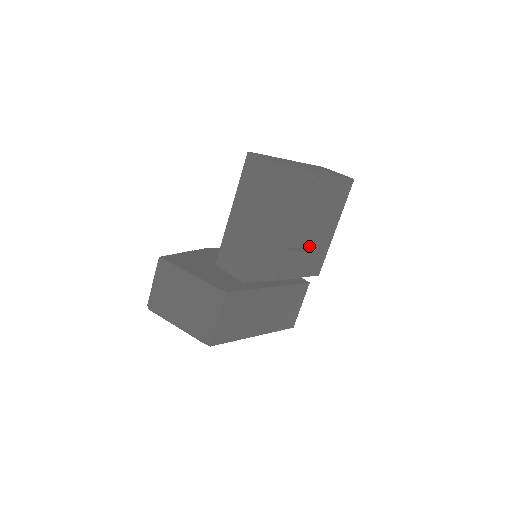
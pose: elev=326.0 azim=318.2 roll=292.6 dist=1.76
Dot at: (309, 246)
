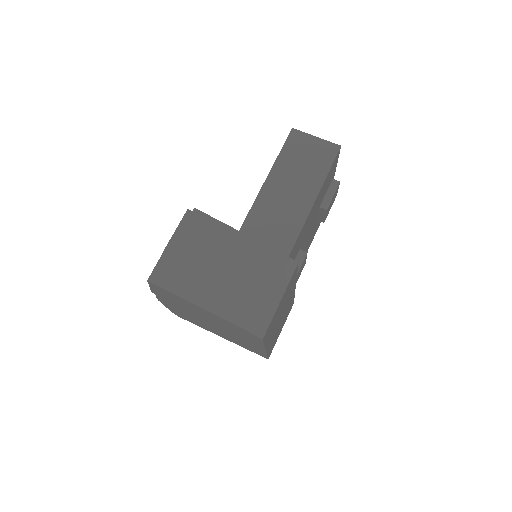
Dot at: occluded
